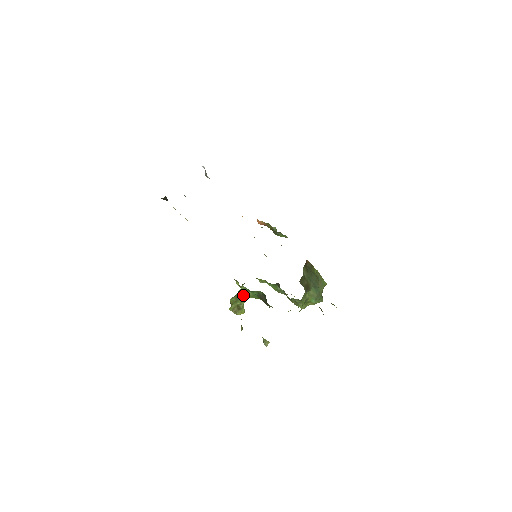
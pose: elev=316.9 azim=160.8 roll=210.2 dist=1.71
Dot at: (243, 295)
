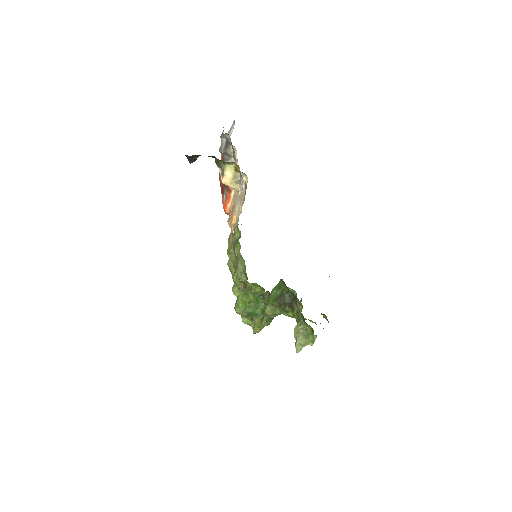
Dot at: (270, 293)
